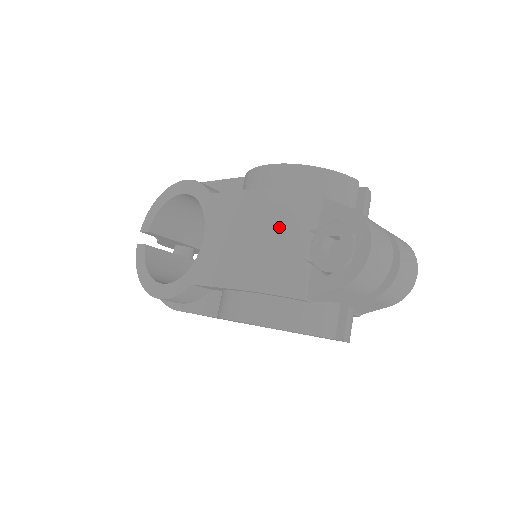
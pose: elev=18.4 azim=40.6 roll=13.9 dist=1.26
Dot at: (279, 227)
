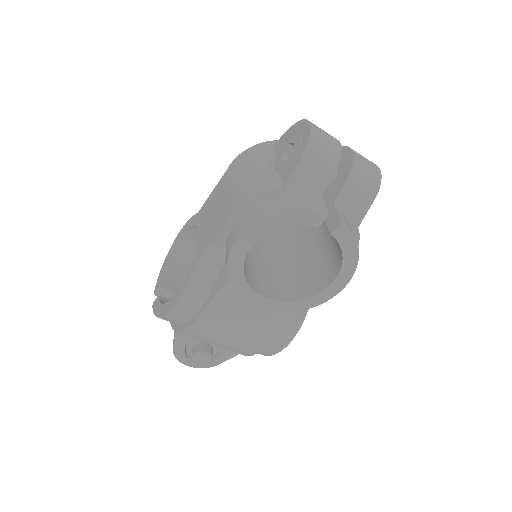
Dot at: (246, 170)
